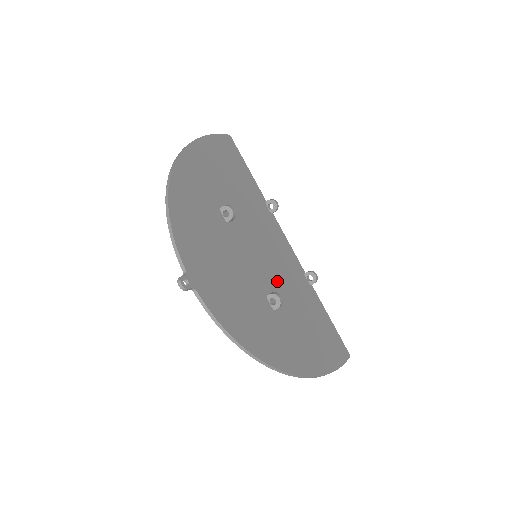
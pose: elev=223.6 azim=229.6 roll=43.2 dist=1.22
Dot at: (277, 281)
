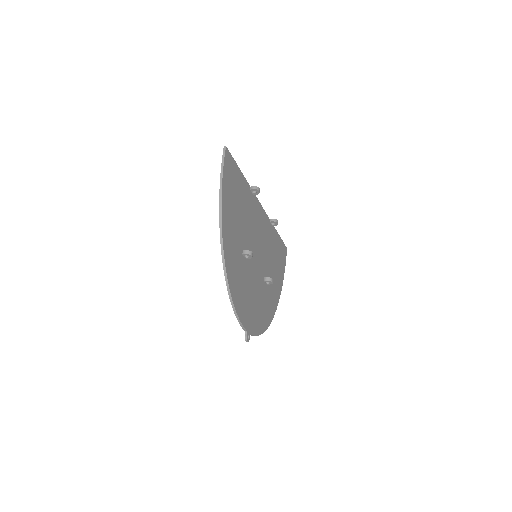
Dot at: (264, 258)
